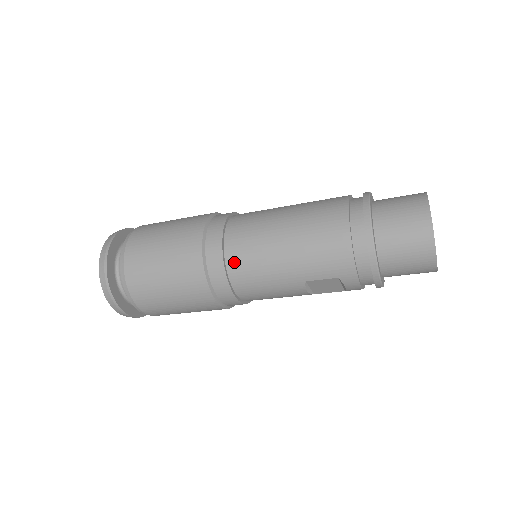
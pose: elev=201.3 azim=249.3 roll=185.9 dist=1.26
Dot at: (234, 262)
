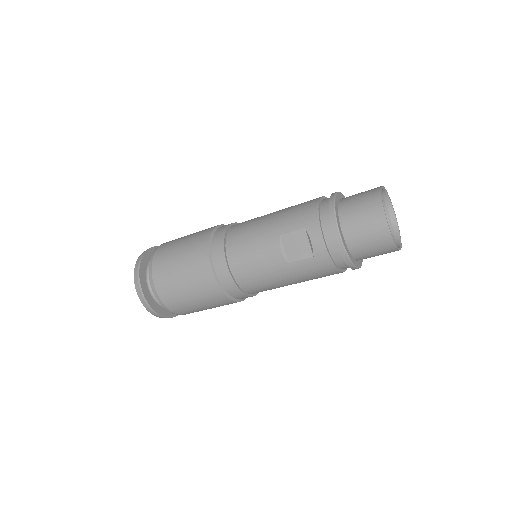
Dot at: (234, 230)
